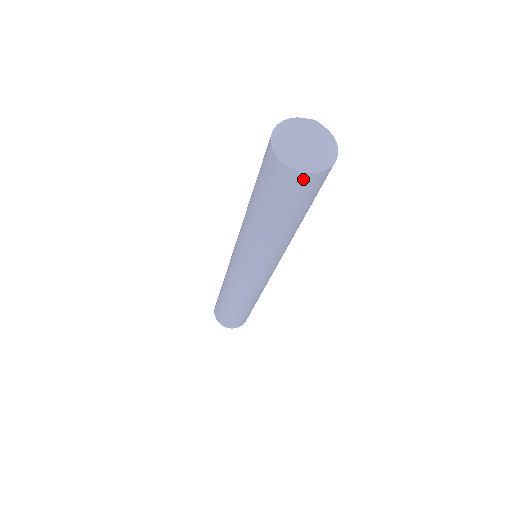
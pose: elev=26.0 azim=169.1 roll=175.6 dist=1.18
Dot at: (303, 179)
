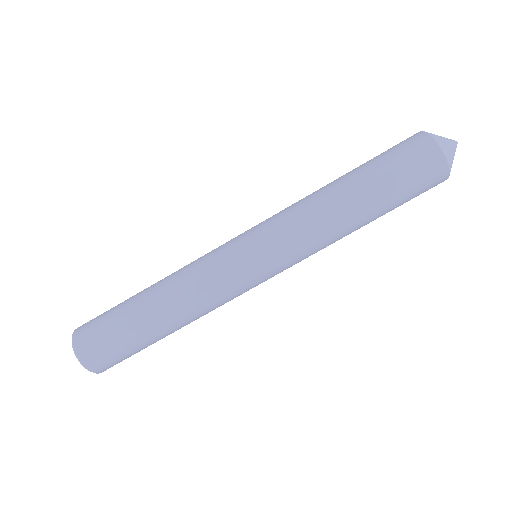
Dot at: (439, 164)
